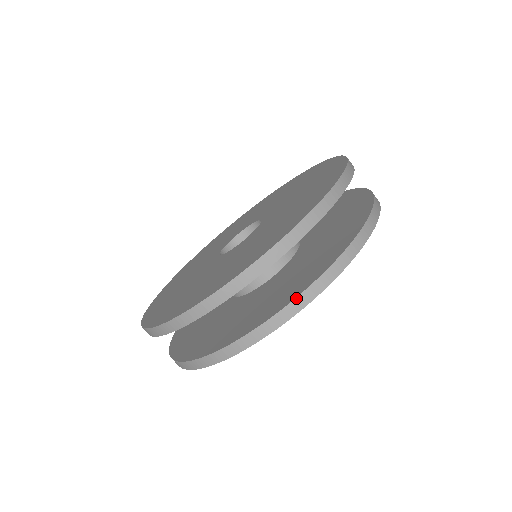
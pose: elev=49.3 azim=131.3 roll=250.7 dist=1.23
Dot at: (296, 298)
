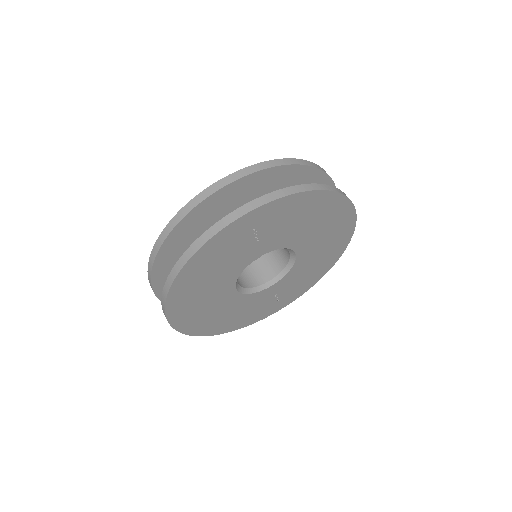
Dot at: (296, 185)
